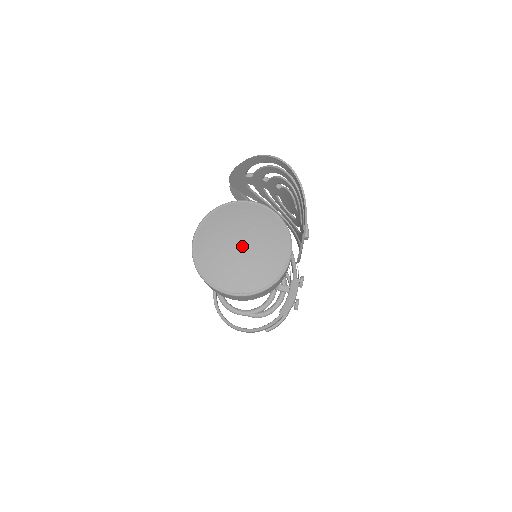
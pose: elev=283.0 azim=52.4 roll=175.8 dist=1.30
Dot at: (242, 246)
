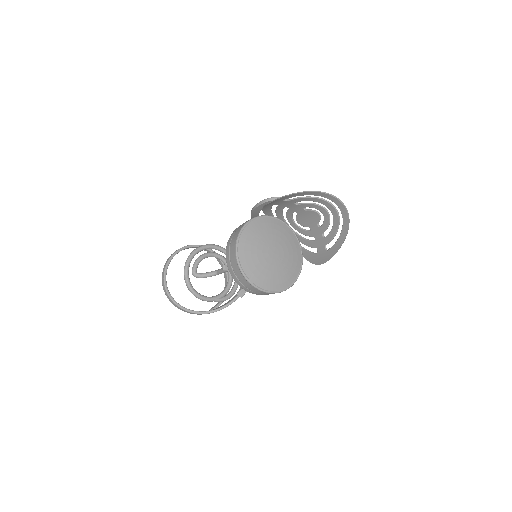
Dot at: (274, 254)
